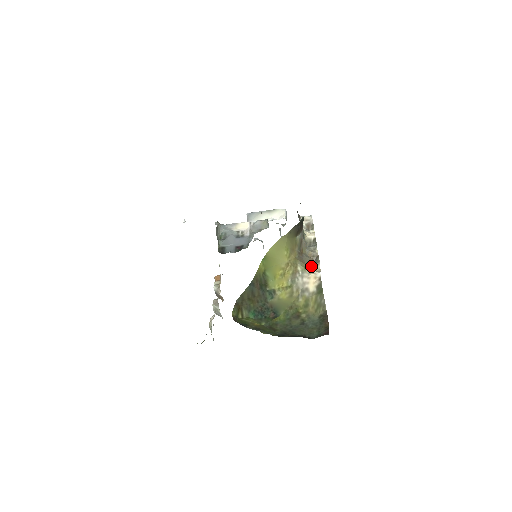
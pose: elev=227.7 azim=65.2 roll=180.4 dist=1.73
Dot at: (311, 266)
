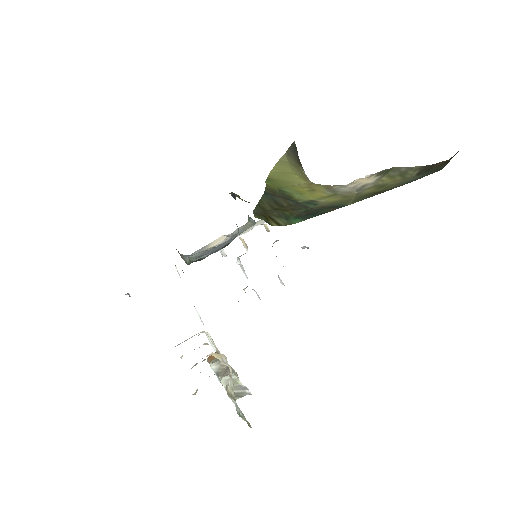
Dot at: occluded
